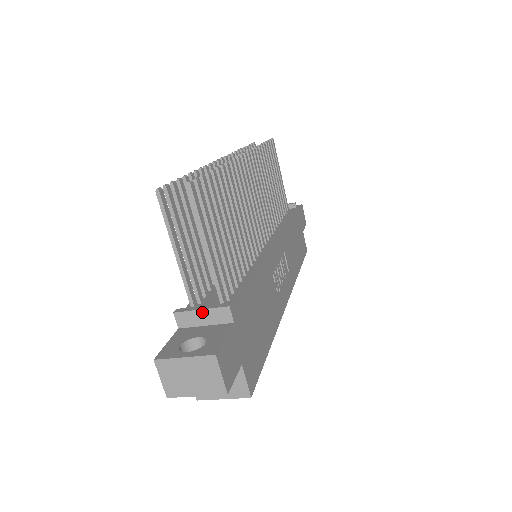
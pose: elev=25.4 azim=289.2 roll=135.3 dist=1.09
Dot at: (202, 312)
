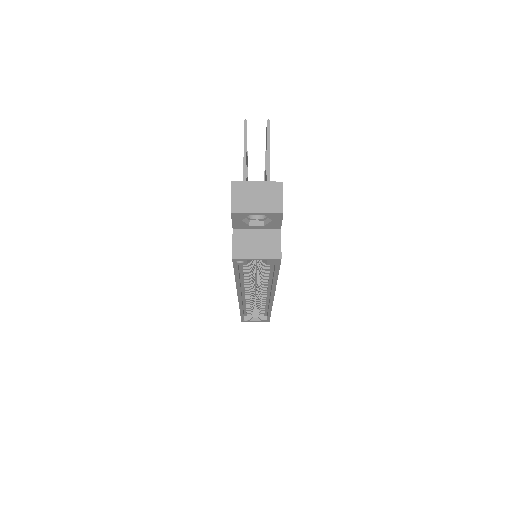
Dot at: occluded
